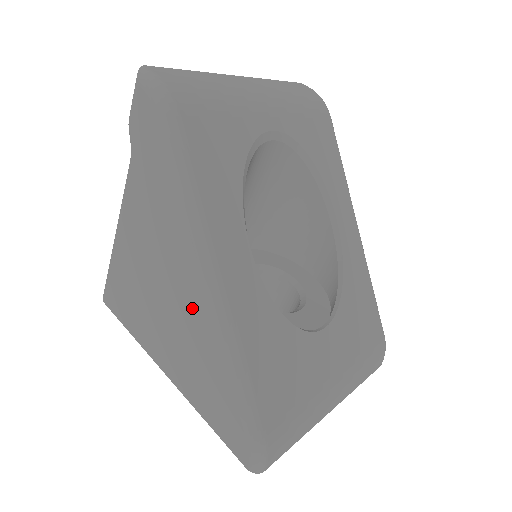
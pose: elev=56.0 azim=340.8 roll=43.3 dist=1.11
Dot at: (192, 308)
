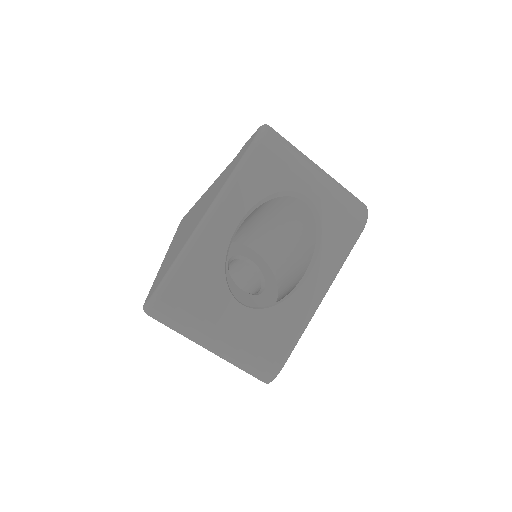
Dot at: (193, 226)
